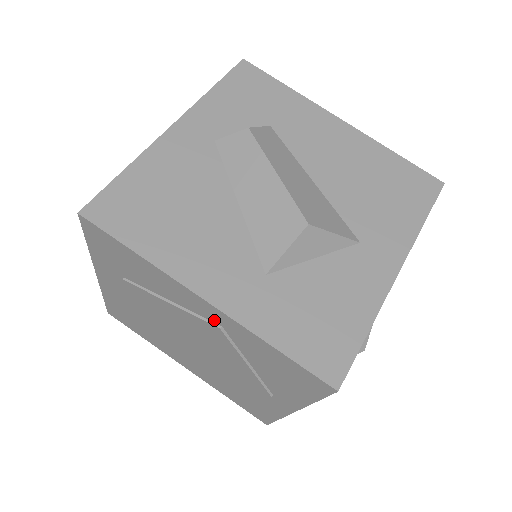
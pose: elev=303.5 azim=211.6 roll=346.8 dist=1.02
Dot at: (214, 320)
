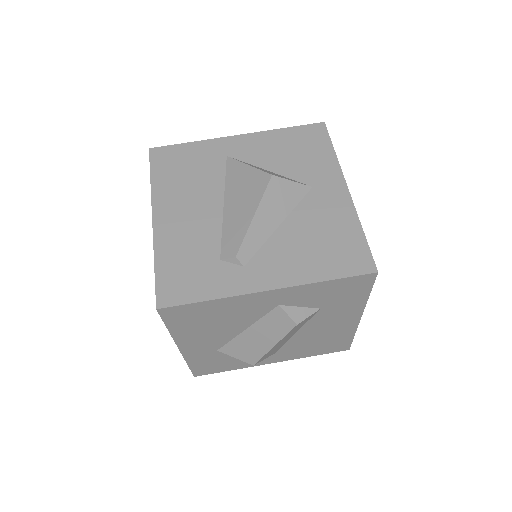
Dot at: occluded
